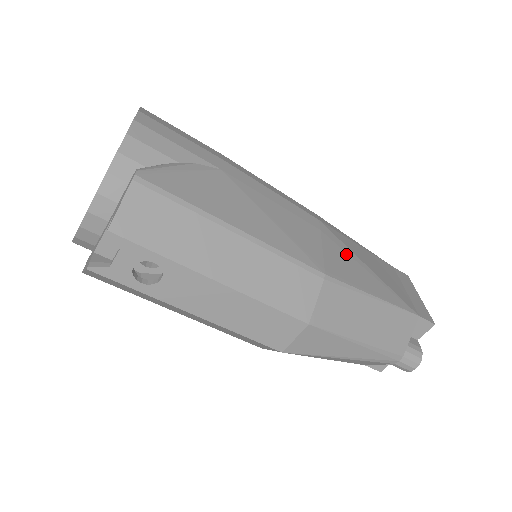
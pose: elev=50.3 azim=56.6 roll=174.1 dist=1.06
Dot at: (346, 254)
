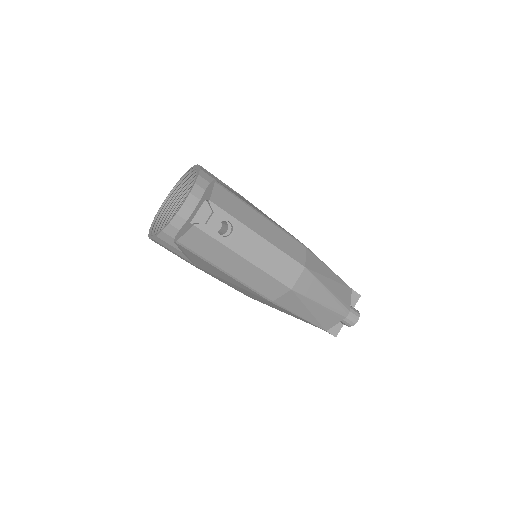
Dot at: occluded
